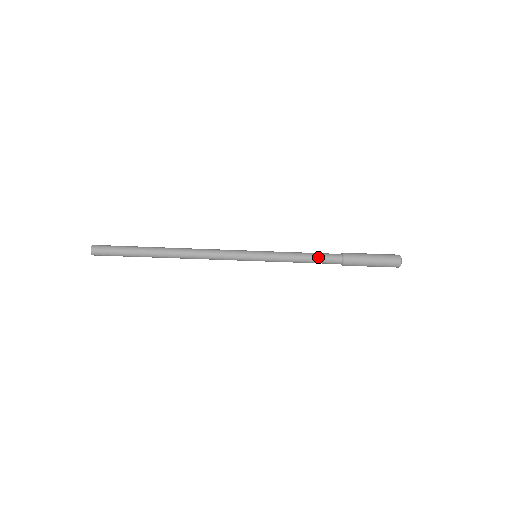
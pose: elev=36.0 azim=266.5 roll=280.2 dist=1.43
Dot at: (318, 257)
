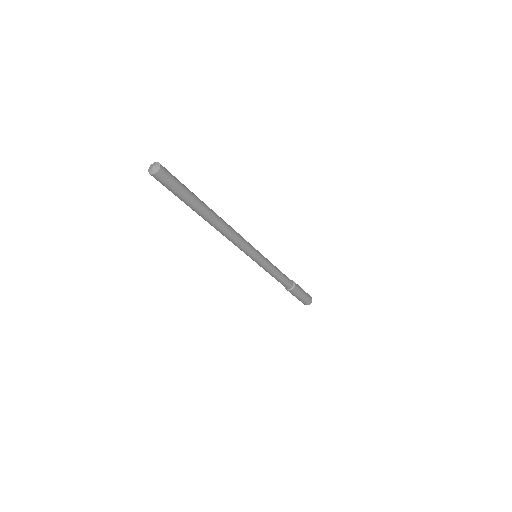
Dot at: (285, 278)
